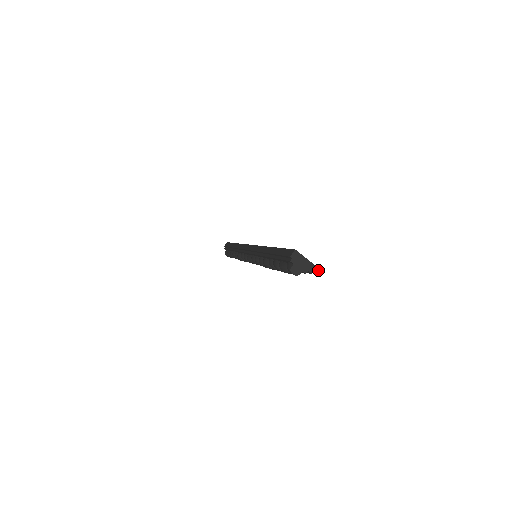
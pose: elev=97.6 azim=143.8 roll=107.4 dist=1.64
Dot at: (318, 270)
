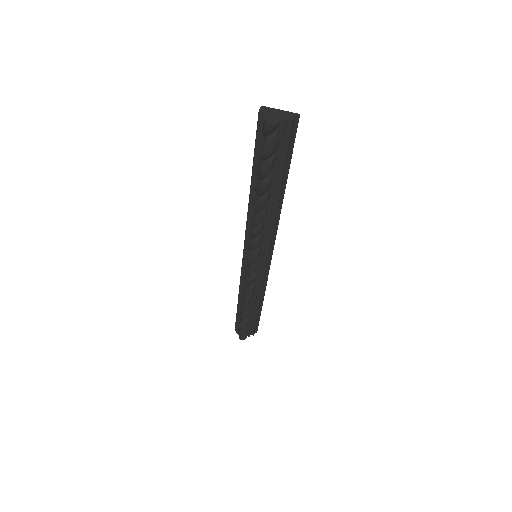
Dot at: (298, 115)
